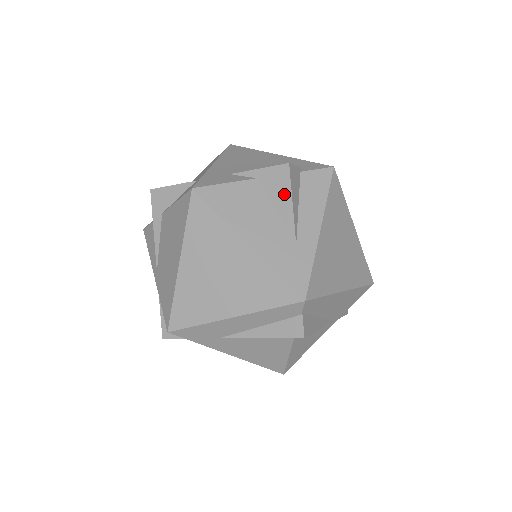
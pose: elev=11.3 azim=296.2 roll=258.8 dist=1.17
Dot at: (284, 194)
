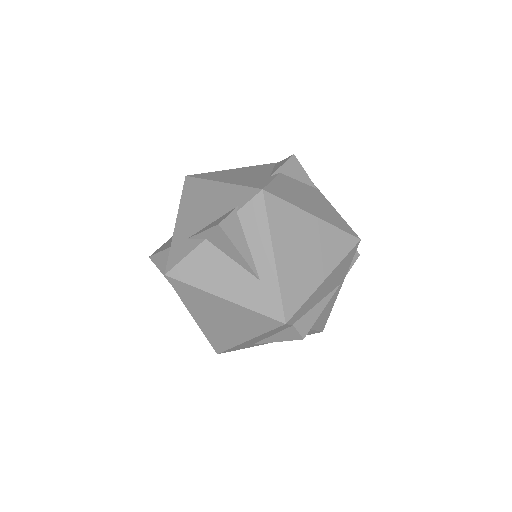
Dot at: (230, 247)
